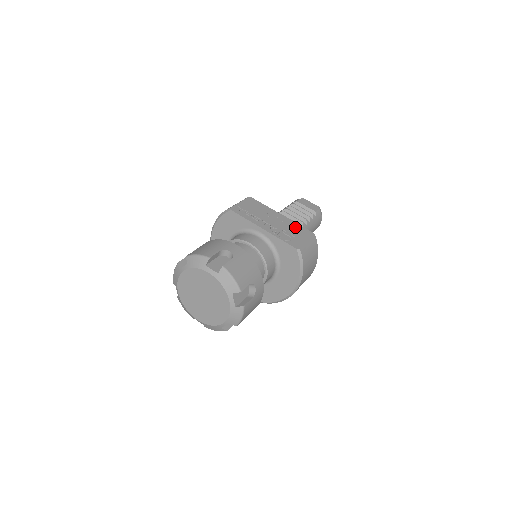
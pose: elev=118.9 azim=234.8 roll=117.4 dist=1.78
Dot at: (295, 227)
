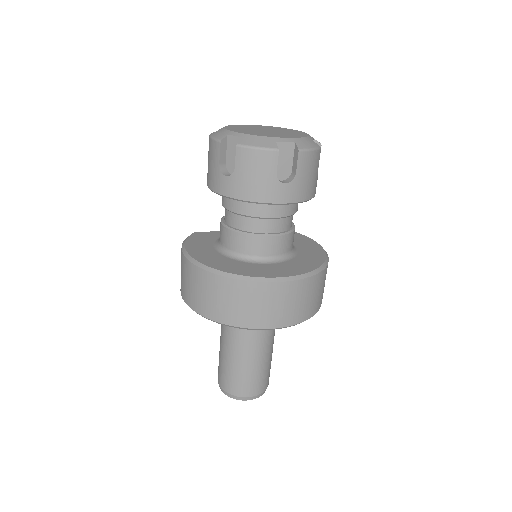
Dot at: occluded
